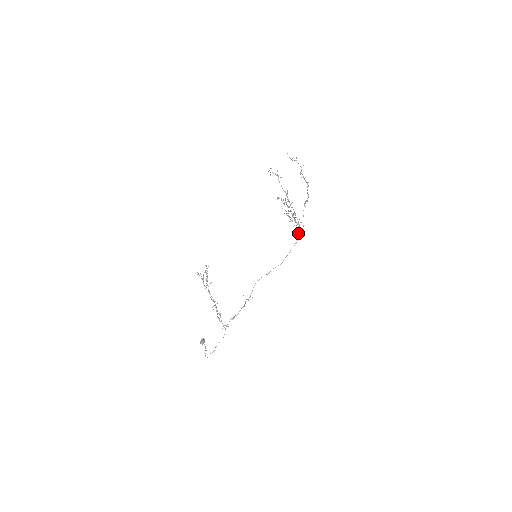
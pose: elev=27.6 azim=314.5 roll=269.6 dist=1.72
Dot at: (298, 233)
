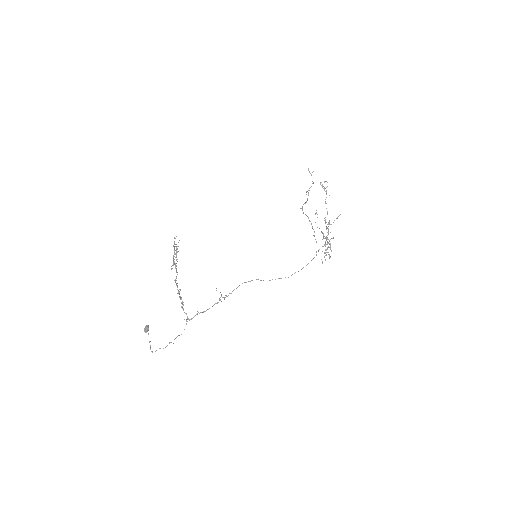
Dot at: occluded
